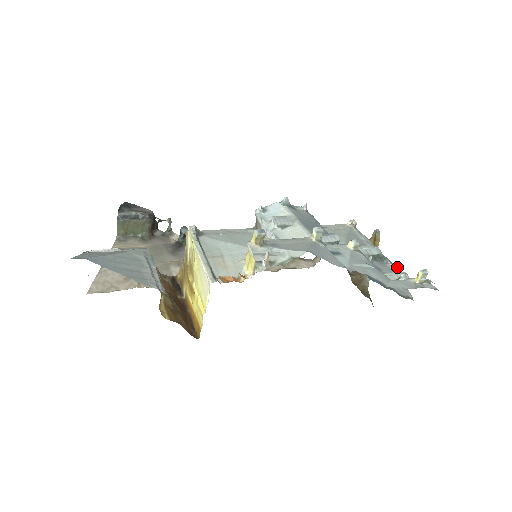
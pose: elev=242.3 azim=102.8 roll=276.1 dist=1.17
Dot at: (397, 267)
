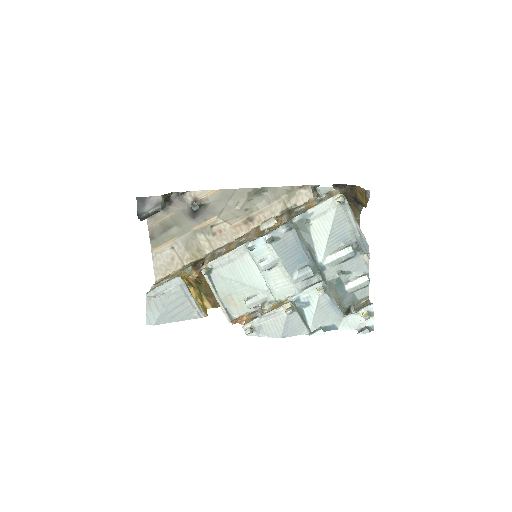
Dot at: (368, 258)
